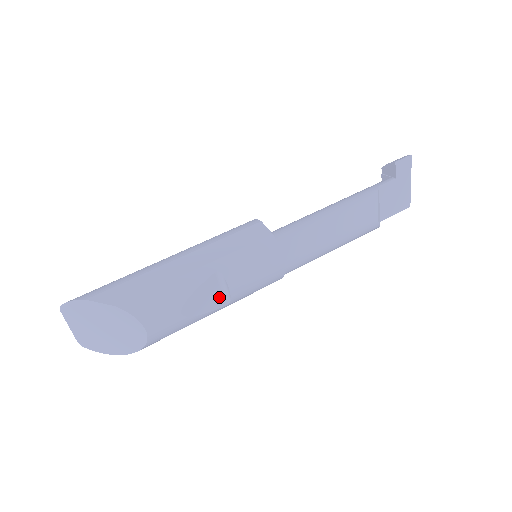
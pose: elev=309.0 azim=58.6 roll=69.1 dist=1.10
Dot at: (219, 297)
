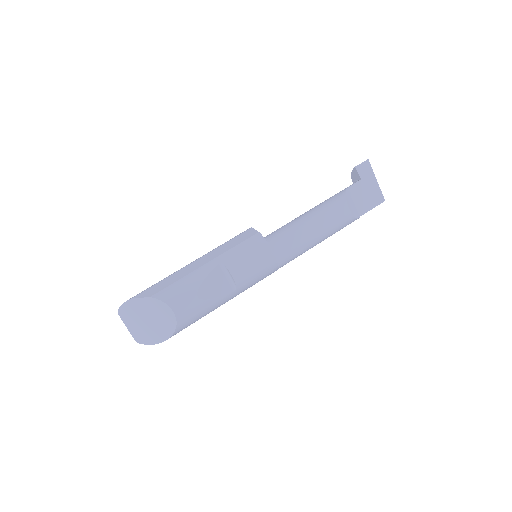
Dot at: (227, 284)
